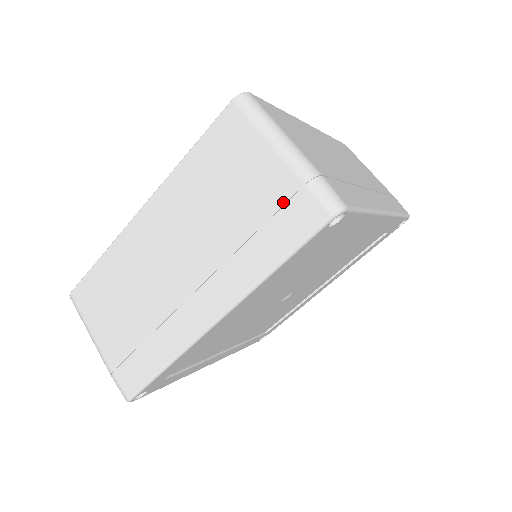
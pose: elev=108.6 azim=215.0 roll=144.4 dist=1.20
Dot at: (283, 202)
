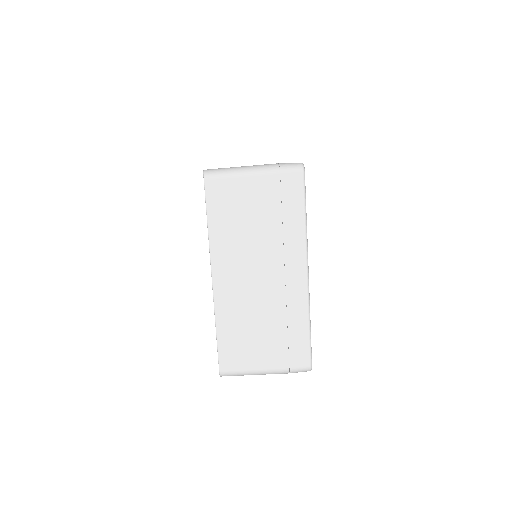
Dot at: (279, 190)
